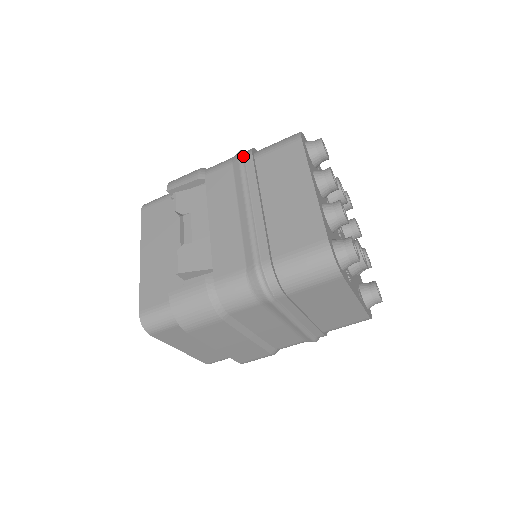
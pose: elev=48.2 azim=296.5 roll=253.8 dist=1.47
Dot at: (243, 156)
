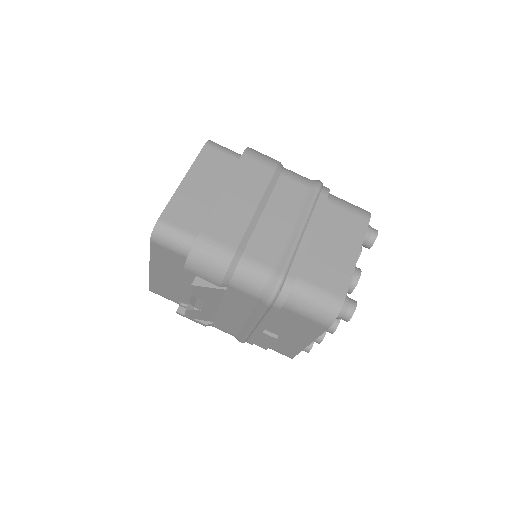
Dot at: occluded
